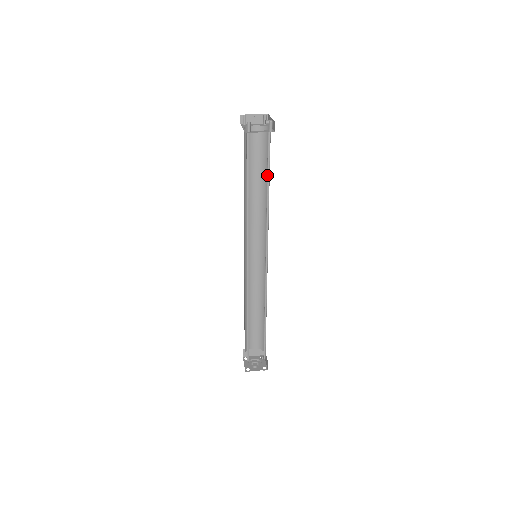
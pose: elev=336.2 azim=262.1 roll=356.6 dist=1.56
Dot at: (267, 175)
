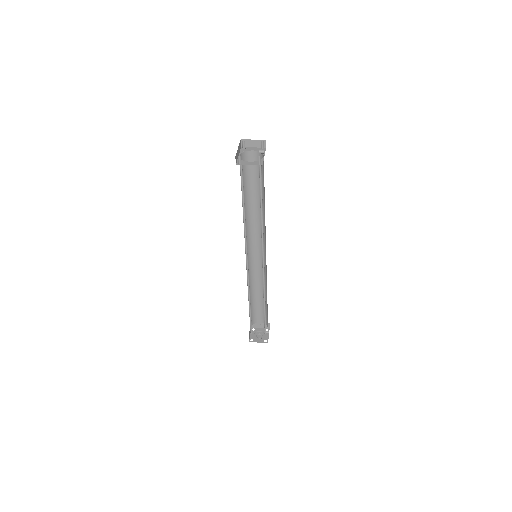
Dot at: (260, 196)
